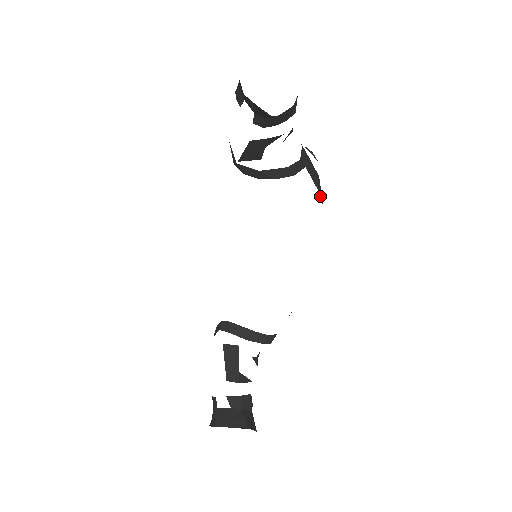
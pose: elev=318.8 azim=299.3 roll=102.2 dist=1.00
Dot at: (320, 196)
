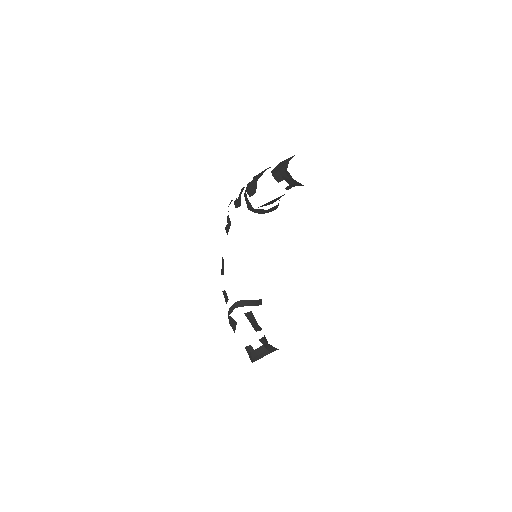
Dot at: occluded
